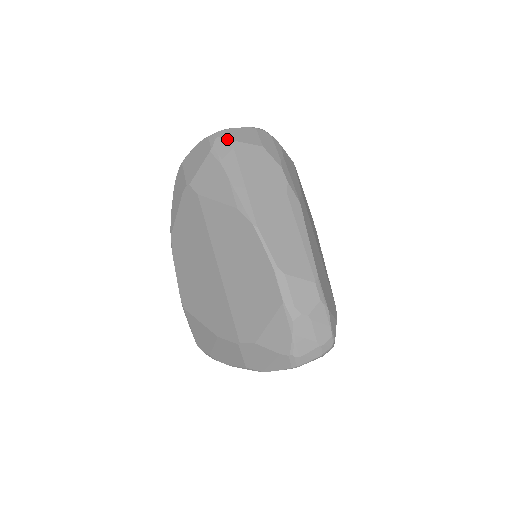
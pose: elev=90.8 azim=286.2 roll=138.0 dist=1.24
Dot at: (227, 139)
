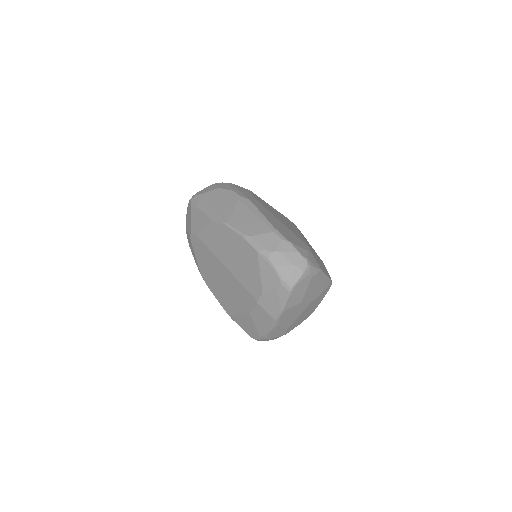
Dot at: (197, 196)
